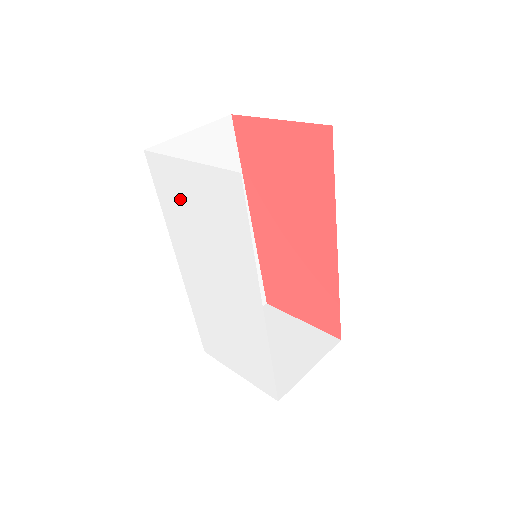
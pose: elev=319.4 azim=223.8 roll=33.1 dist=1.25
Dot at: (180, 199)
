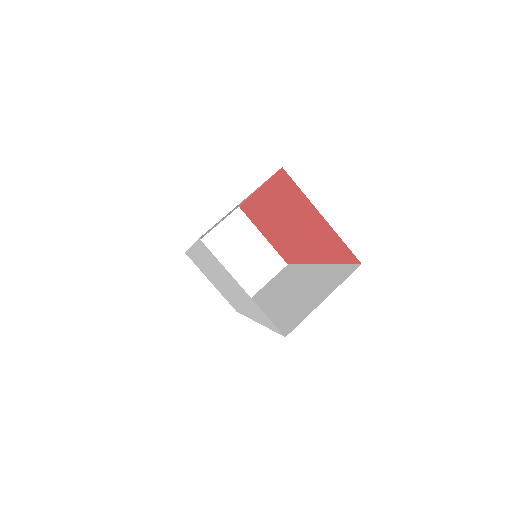
Dot at: (220, 270)
